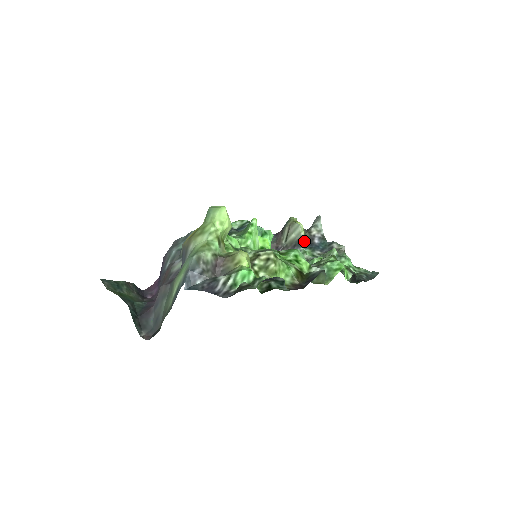
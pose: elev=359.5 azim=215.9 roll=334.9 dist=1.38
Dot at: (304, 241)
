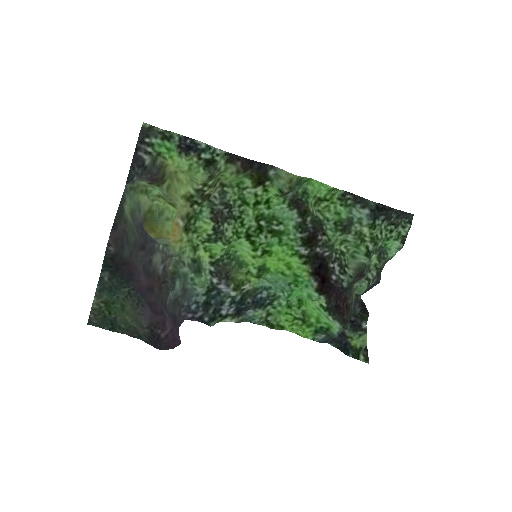
Dot at: (355, 296)
